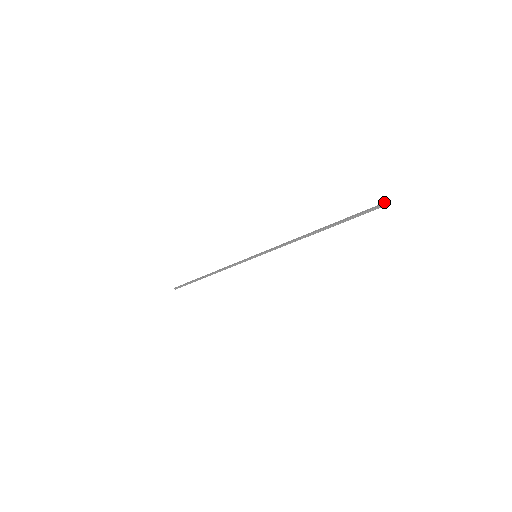
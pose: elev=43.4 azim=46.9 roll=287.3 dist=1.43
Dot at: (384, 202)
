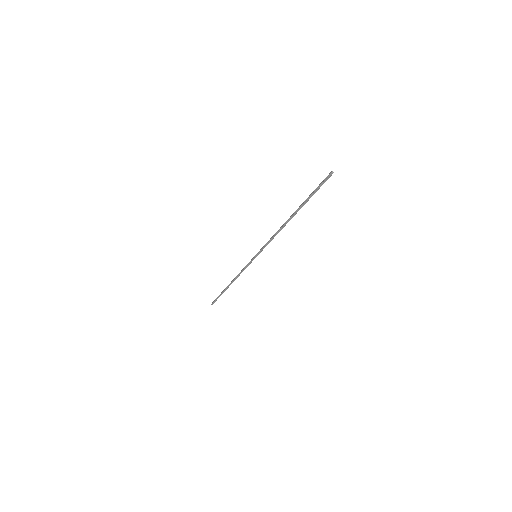
Dot at: occluded
